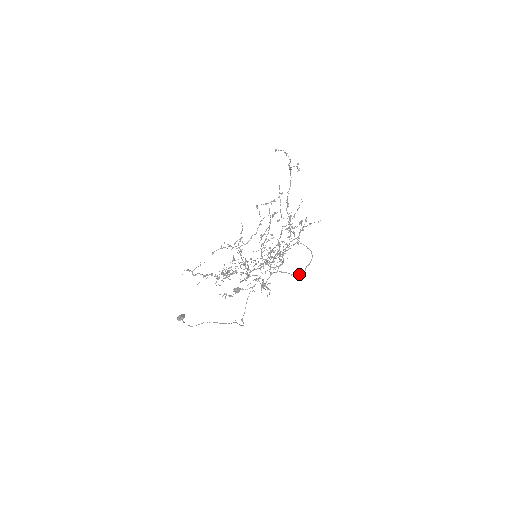
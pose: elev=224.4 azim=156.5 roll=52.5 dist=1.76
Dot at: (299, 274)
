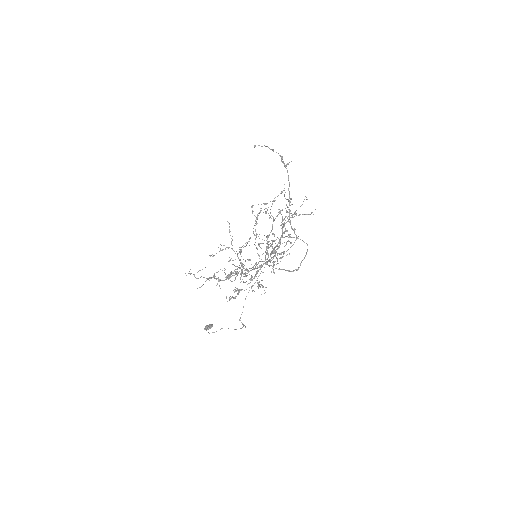
Dot at: occluded
